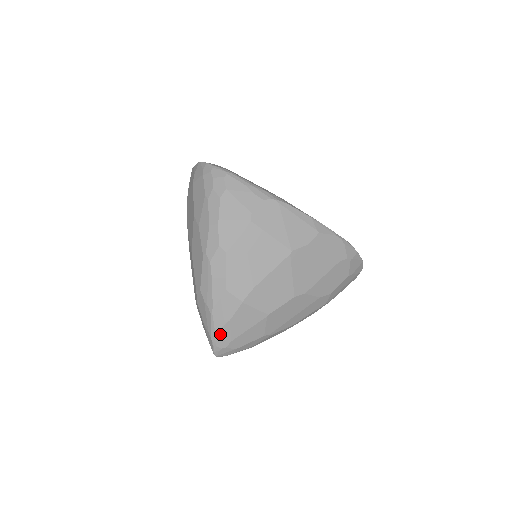
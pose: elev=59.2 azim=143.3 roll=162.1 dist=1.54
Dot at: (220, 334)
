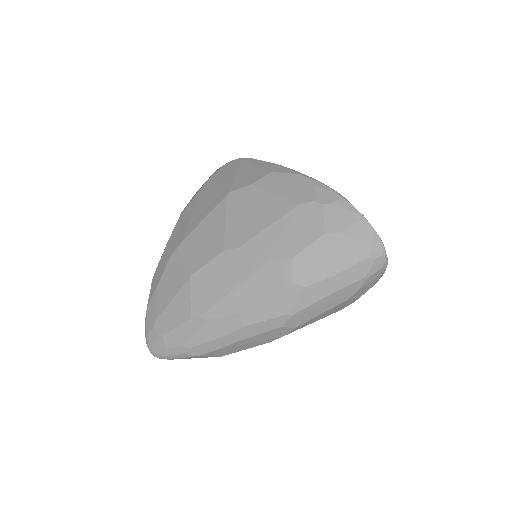
Dot at: (150, 308)
